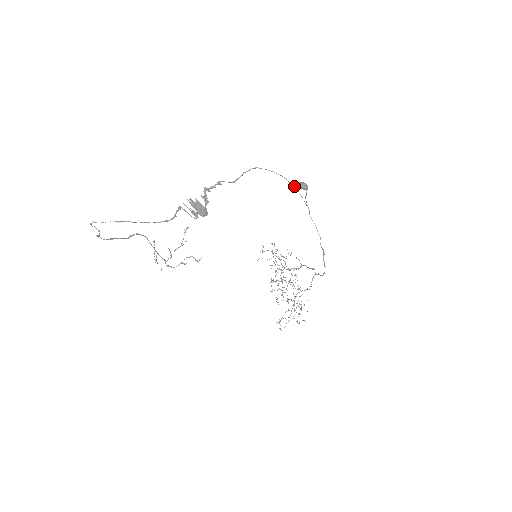
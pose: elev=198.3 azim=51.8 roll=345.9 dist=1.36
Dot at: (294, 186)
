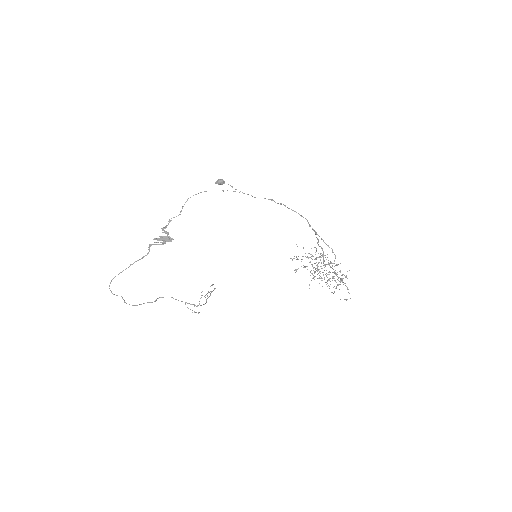
Dot at: occluded
